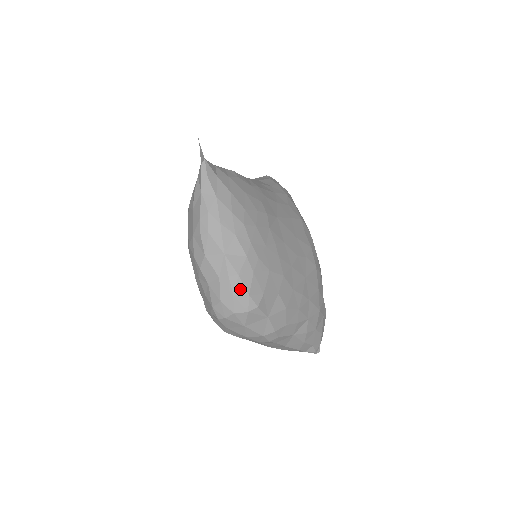
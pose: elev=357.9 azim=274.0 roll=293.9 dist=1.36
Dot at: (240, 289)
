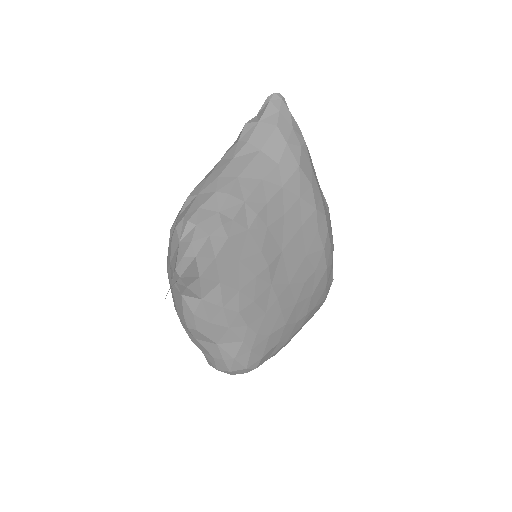
Dot at: (237, 367)
